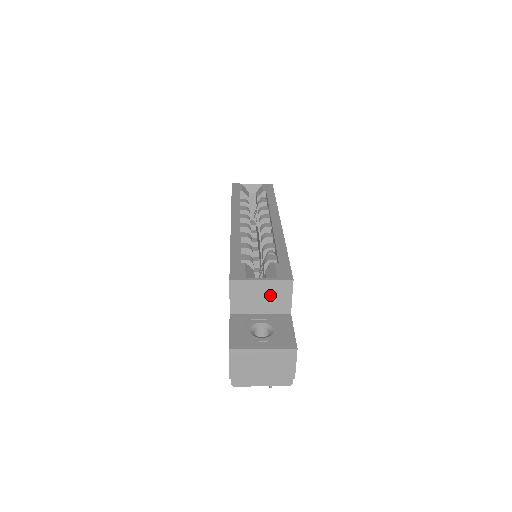
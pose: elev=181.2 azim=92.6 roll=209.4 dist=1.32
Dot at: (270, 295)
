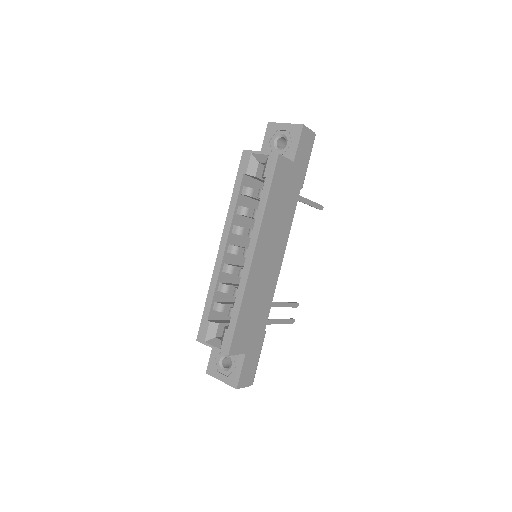
Dot at: occluded
